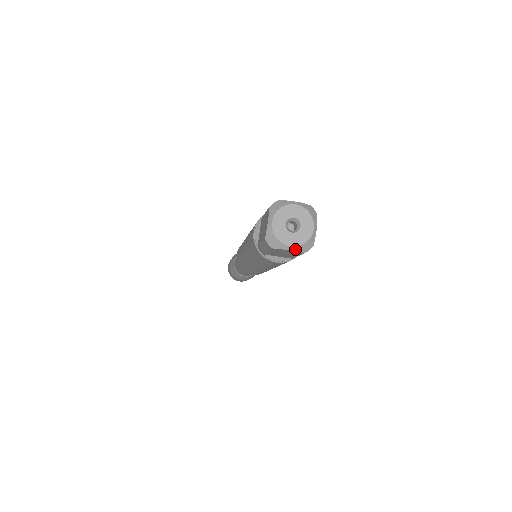
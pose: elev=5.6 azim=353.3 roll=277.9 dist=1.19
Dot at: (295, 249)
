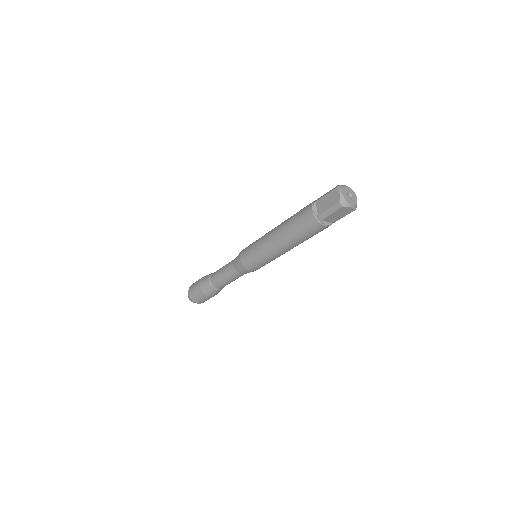
Dot at: (353, 207)
